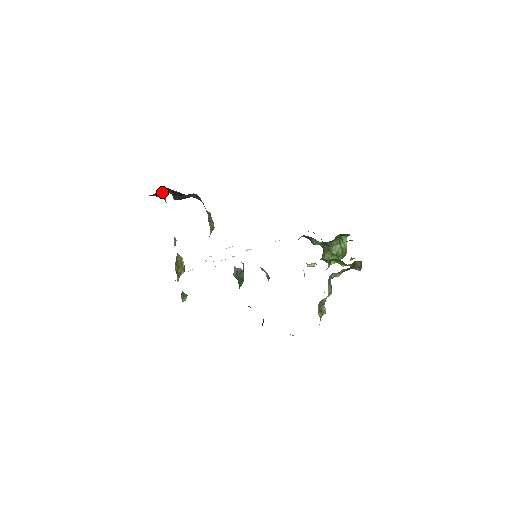
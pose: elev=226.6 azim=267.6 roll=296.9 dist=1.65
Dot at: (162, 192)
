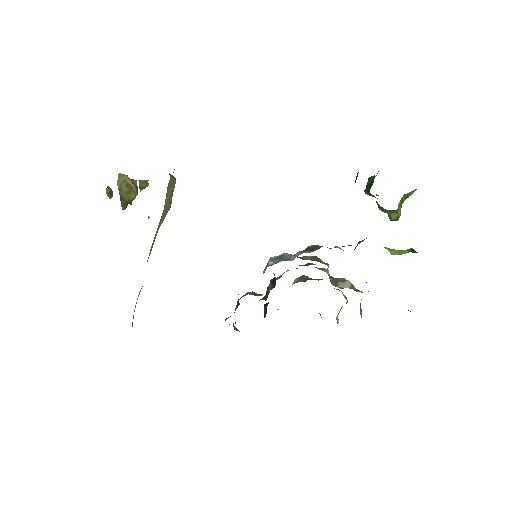
Dot at: occluded
